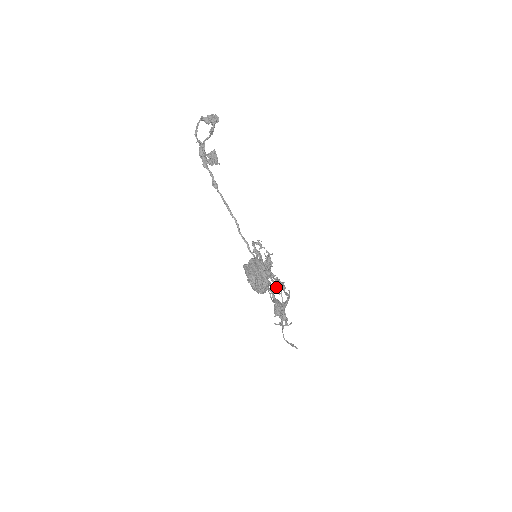
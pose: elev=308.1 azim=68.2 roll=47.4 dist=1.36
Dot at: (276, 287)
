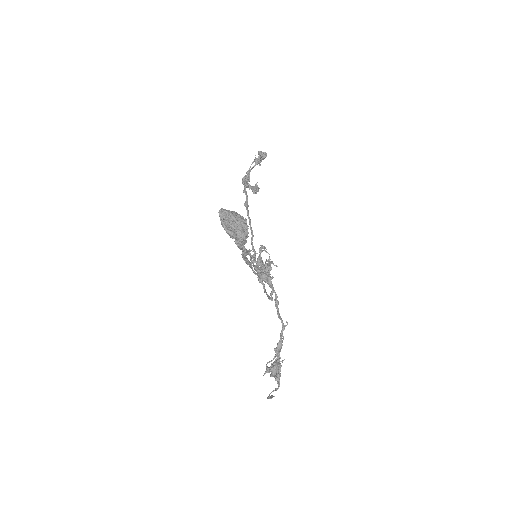
Dot at: (260, 272)
